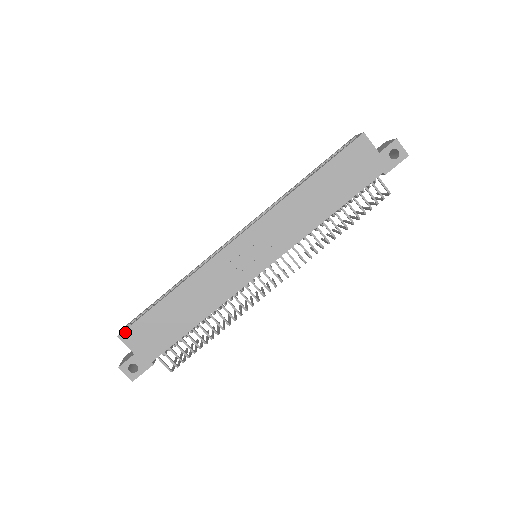
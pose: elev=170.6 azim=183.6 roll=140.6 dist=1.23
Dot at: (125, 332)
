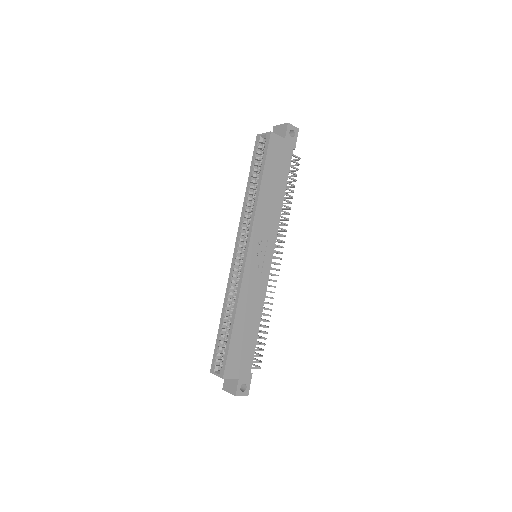
Dot at: (225, 372)
